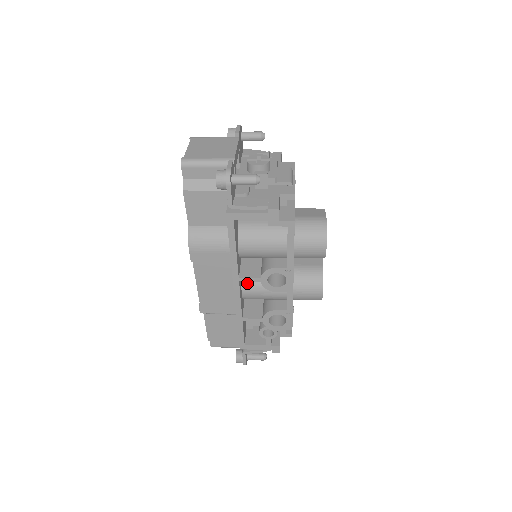
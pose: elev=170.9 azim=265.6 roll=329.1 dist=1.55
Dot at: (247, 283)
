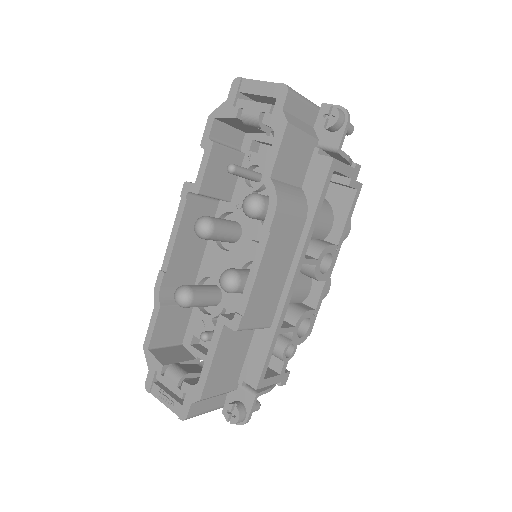
Dot at: occluded
